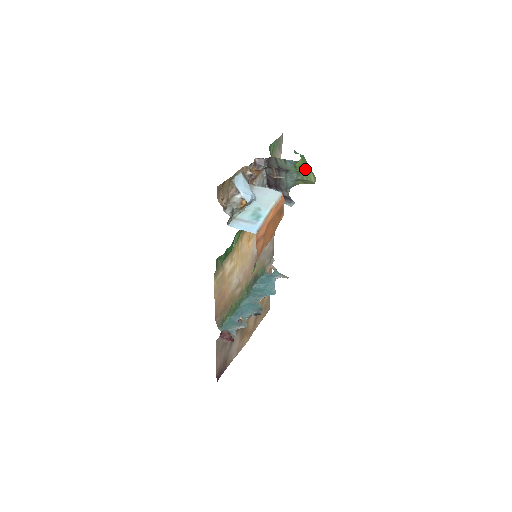
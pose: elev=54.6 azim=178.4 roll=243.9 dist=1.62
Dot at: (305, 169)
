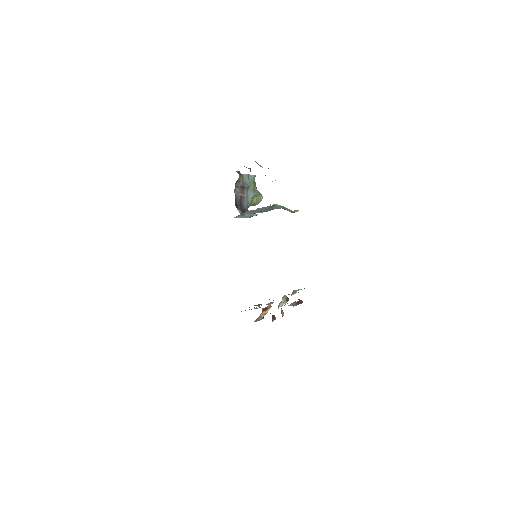
Dot at: (256, 187)
